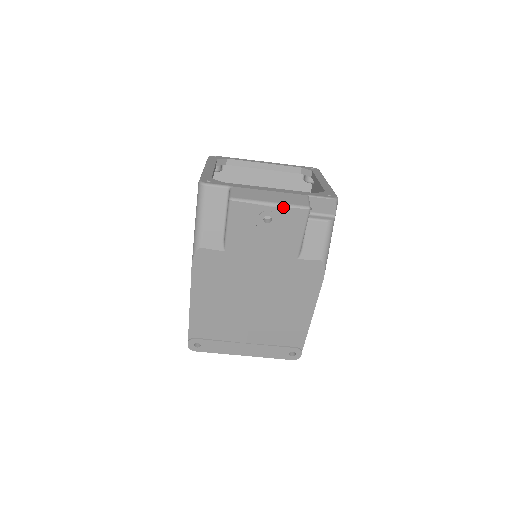
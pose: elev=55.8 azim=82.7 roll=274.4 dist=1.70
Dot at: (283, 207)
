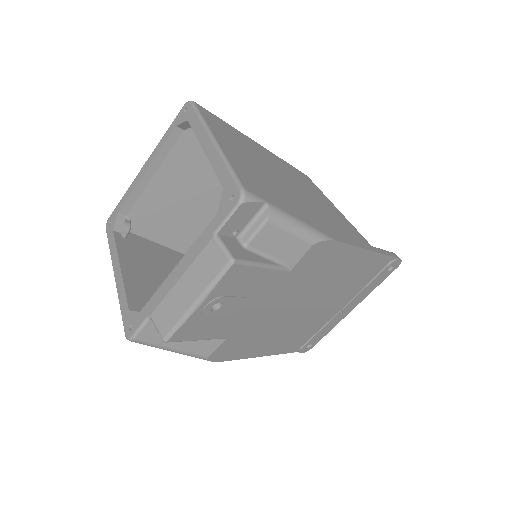
Dot at: (211, 292)
